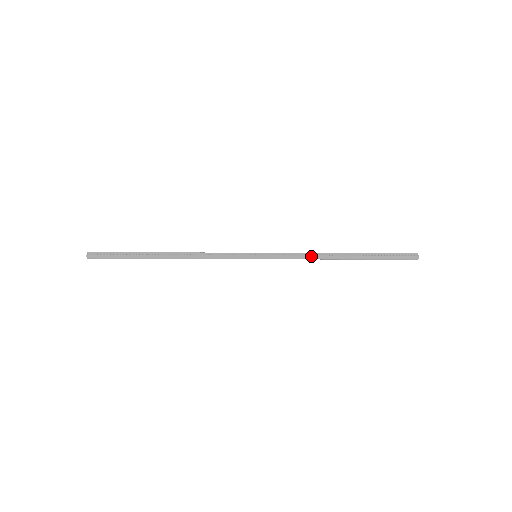
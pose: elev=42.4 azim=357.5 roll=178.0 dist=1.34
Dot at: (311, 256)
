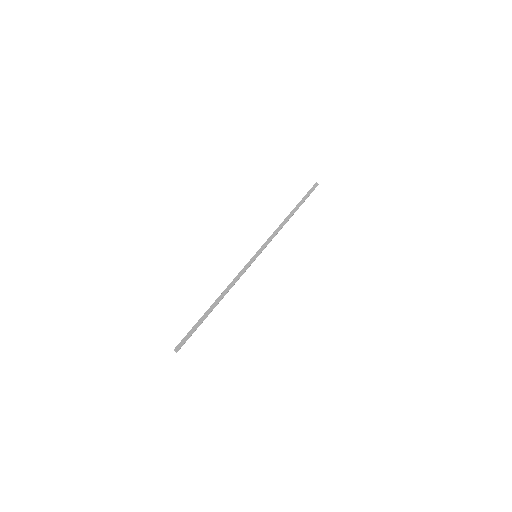
Dot at: (277, 228)
